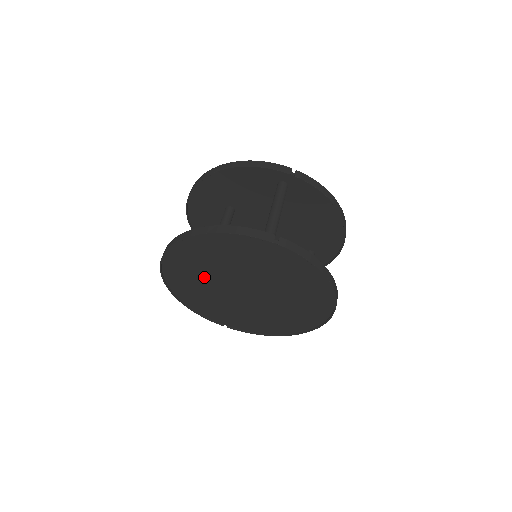
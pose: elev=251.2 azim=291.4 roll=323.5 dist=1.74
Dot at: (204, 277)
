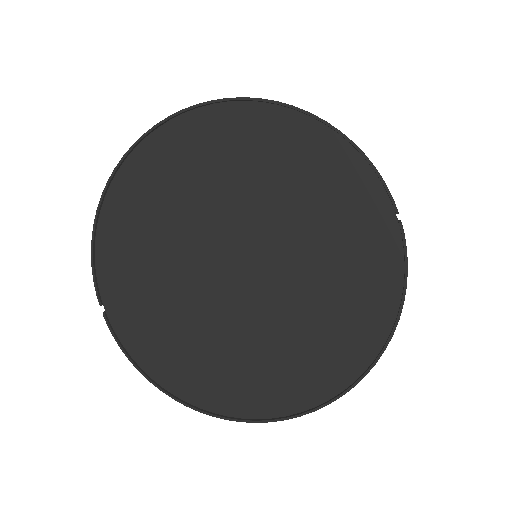
Dot at: (205, 192)
